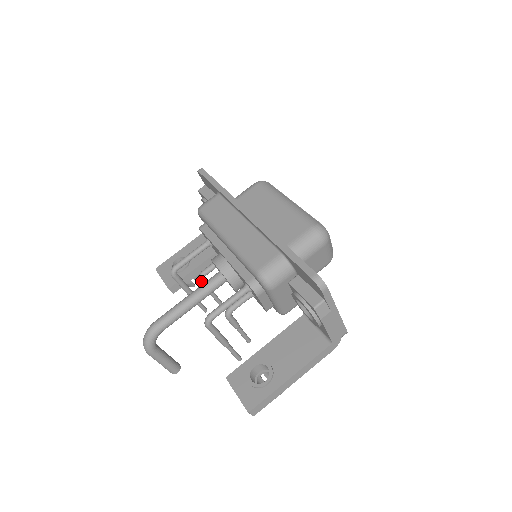
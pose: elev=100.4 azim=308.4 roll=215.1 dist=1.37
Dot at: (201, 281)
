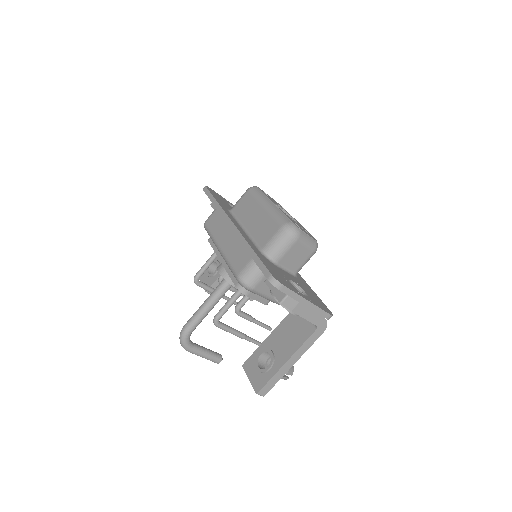
Dot at: occluded
